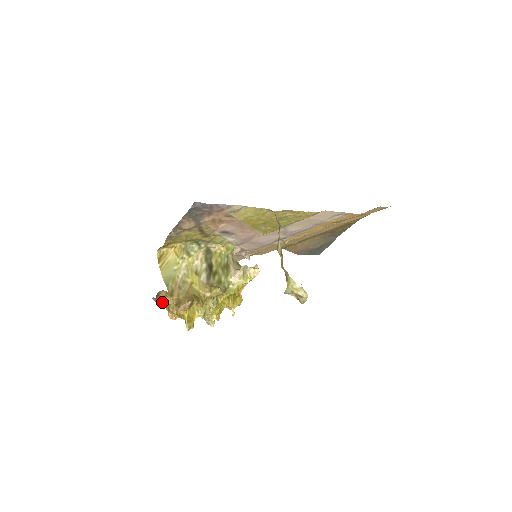
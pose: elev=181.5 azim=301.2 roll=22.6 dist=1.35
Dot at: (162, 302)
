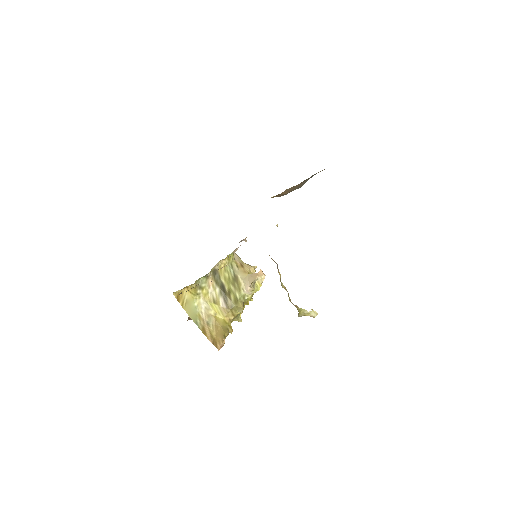
Dot at: occluded
